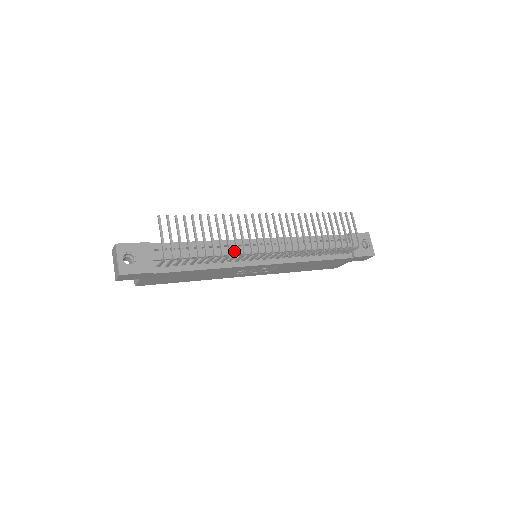
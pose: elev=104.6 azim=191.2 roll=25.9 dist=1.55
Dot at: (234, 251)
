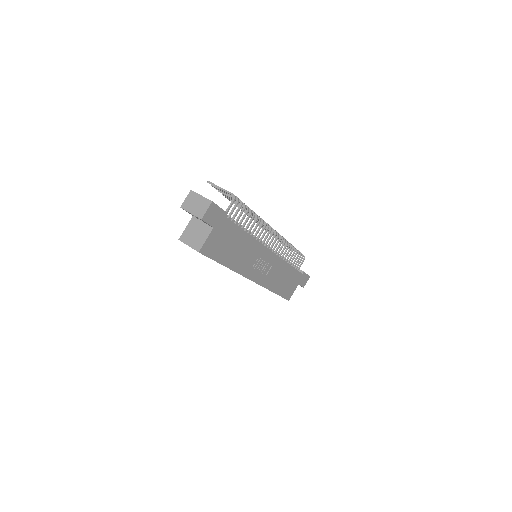
Dot at: occluded
